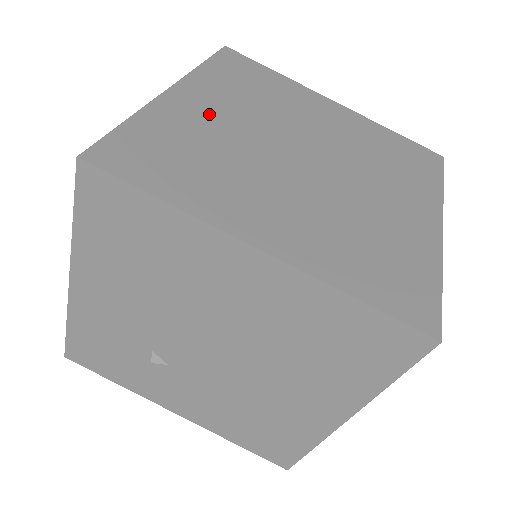
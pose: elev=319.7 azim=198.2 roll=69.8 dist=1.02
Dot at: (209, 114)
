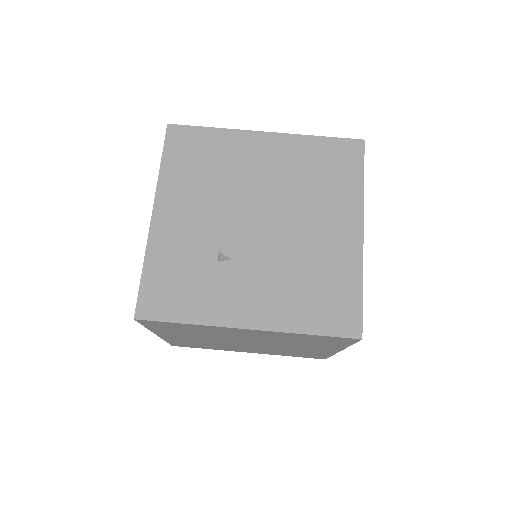
Dot at: occluded
